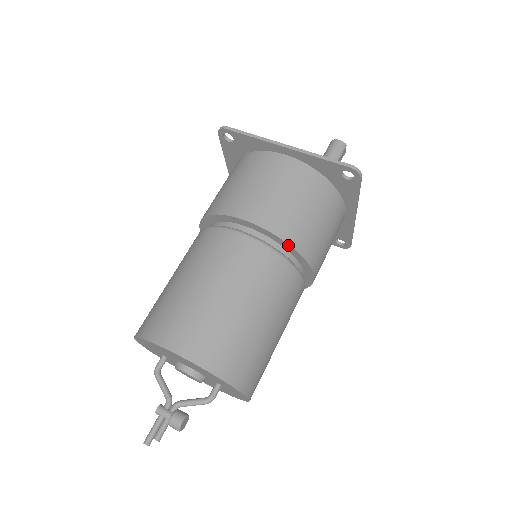
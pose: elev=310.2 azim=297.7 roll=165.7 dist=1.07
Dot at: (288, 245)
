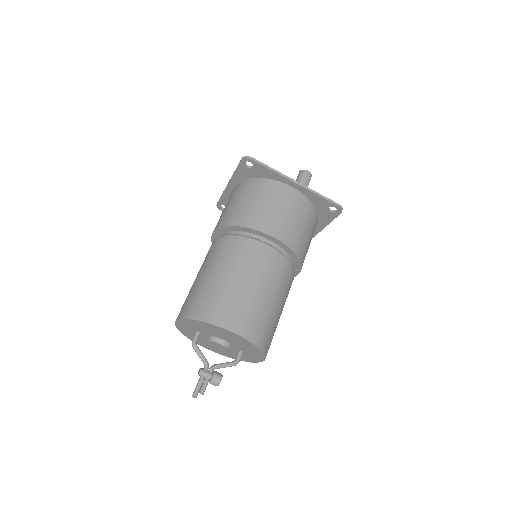
Dot at: (295, 255)
